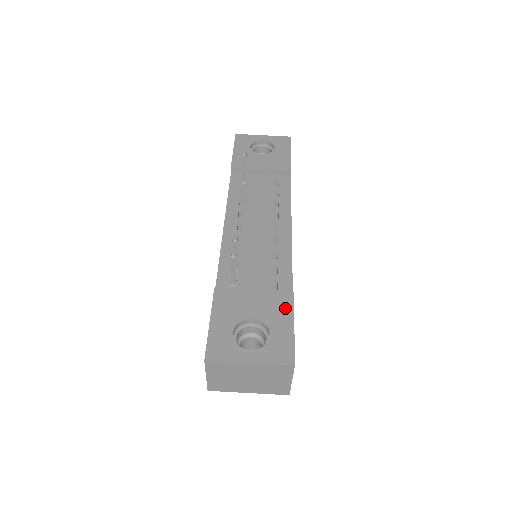
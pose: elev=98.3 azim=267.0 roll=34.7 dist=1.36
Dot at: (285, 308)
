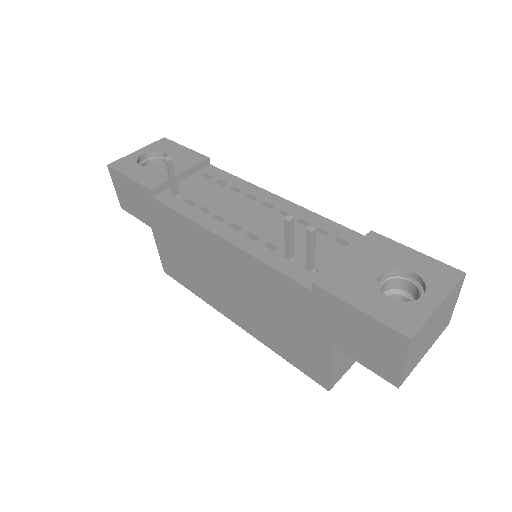
Dot at: (387, 245)
